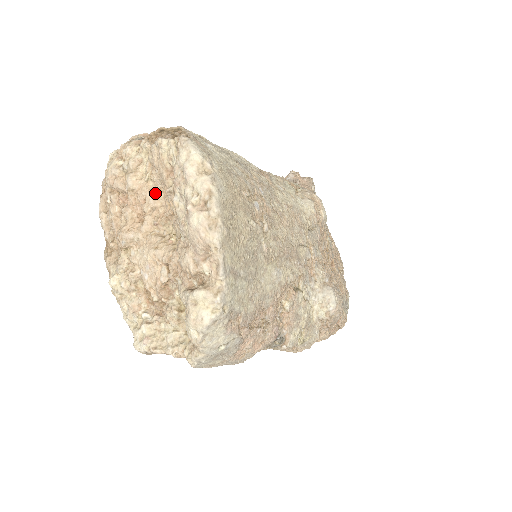
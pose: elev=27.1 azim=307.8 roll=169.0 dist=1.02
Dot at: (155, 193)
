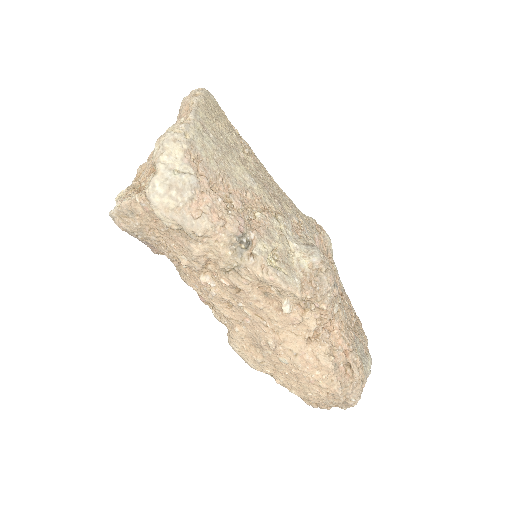
Dot at: occluded
